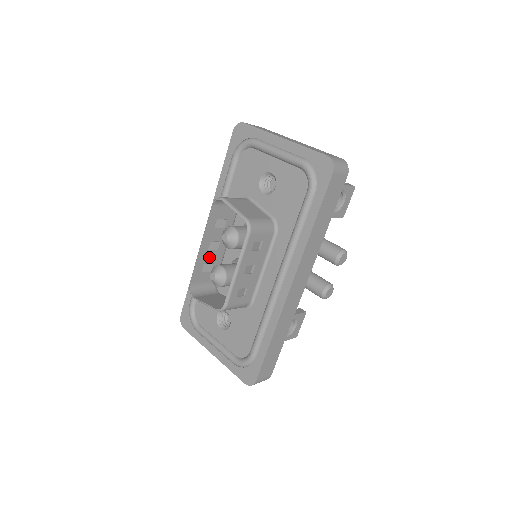
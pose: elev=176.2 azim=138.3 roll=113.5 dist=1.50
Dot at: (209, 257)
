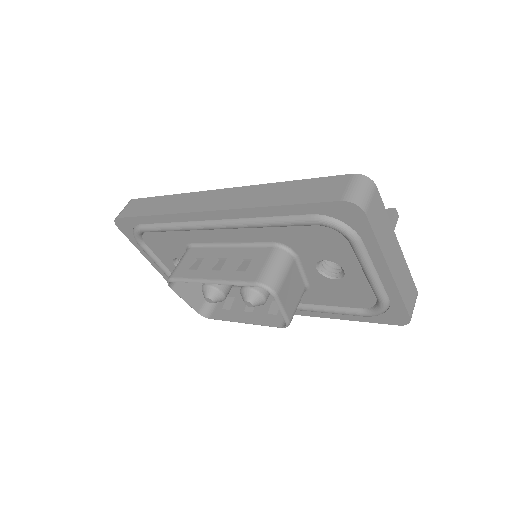
Dot at: (207, 267)
